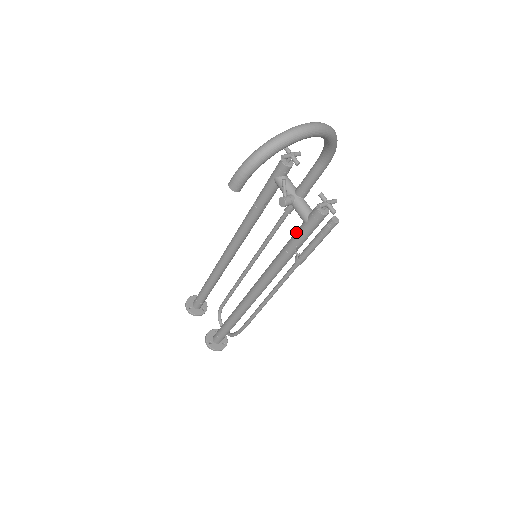
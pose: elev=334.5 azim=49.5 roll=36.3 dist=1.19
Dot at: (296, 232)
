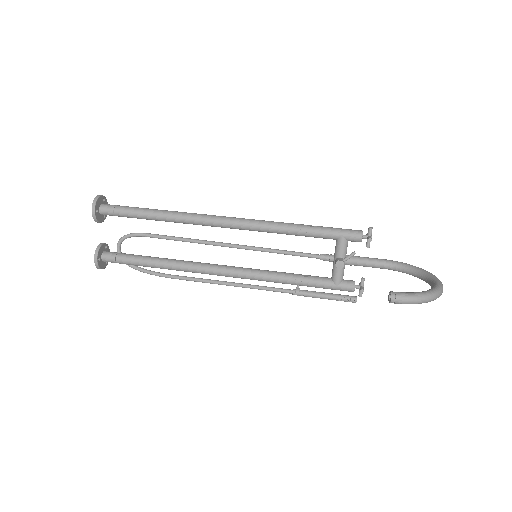
Dot at: (319, 280)
